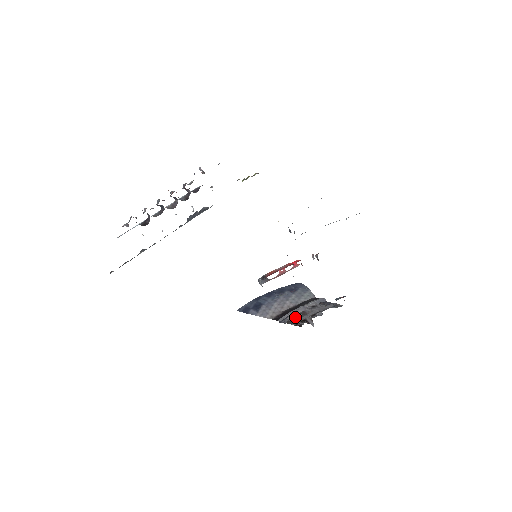
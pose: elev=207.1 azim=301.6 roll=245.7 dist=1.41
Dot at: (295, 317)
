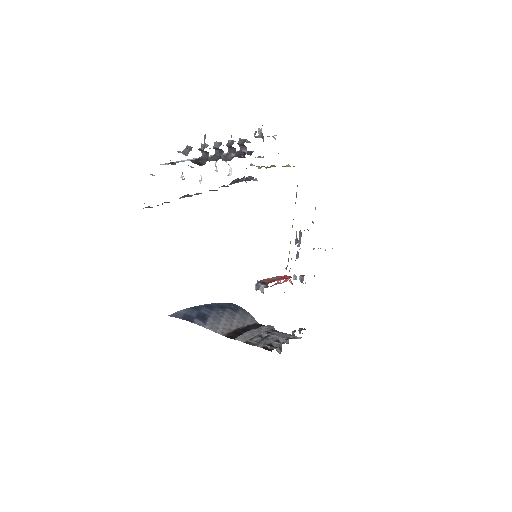
Dot at: occluded
